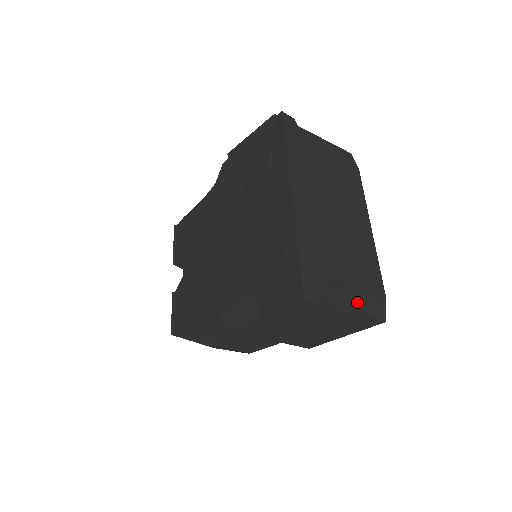
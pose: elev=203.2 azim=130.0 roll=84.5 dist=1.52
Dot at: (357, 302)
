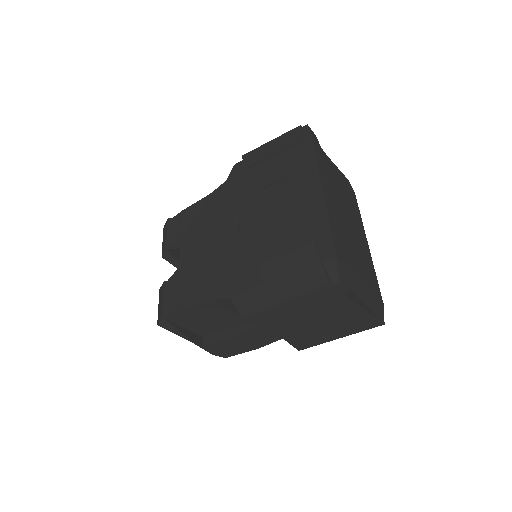
Dot at: (366, 301)
